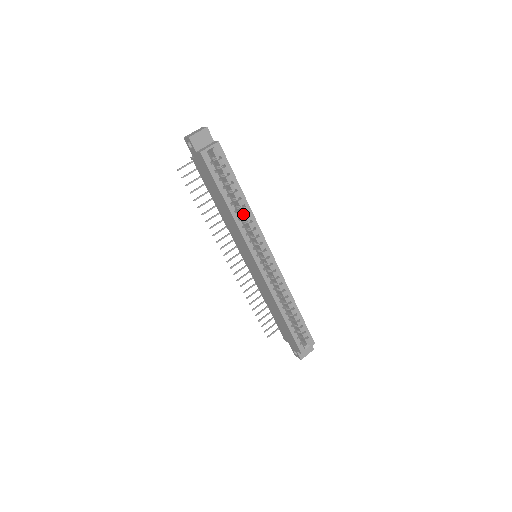
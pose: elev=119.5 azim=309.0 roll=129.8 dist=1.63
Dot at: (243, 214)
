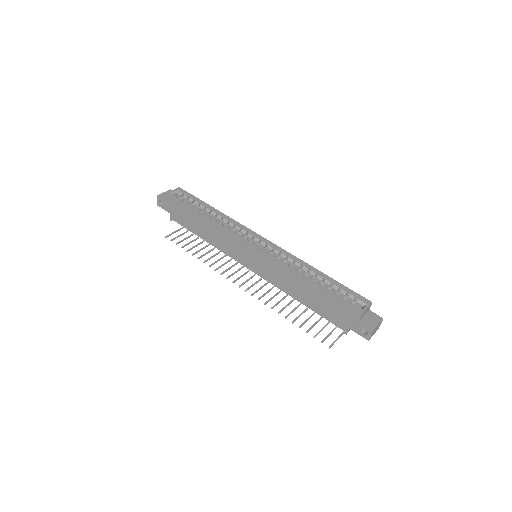
Dot at: occluded
